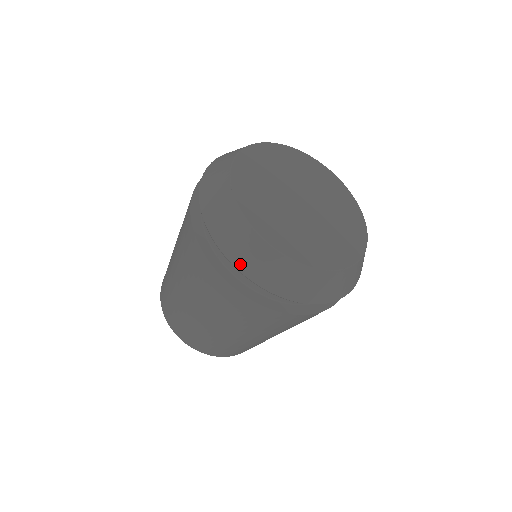
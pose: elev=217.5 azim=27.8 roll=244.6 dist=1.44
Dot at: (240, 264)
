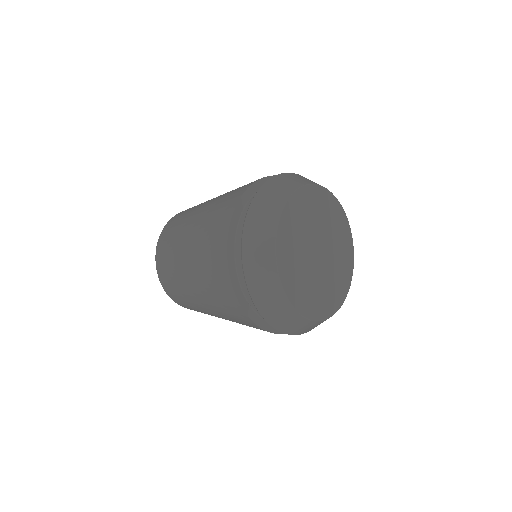
Dot at: occluded
